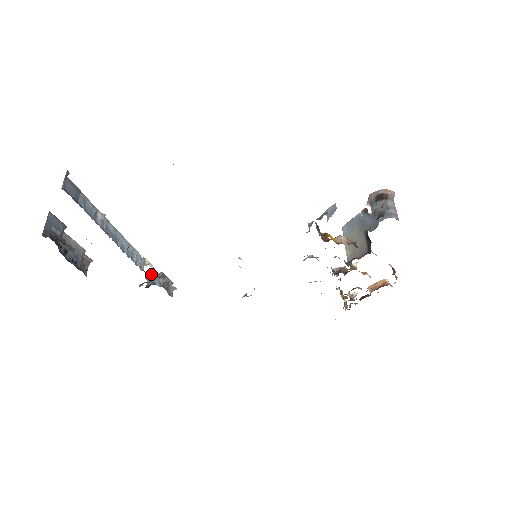
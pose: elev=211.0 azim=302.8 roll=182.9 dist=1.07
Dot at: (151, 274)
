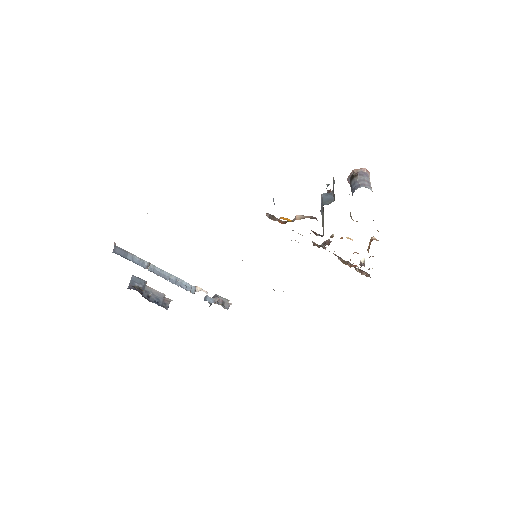
Dot at: (205, 296)
